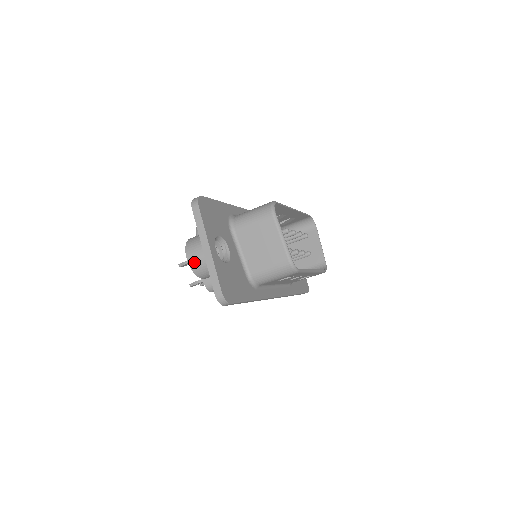
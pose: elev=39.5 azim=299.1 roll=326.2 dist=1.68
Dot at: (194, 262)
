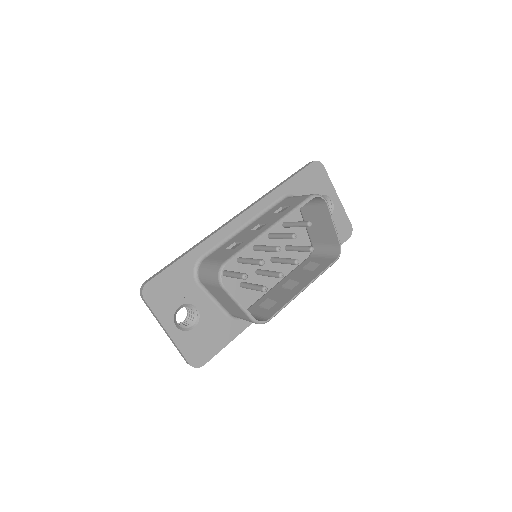
Dot at: occluded
